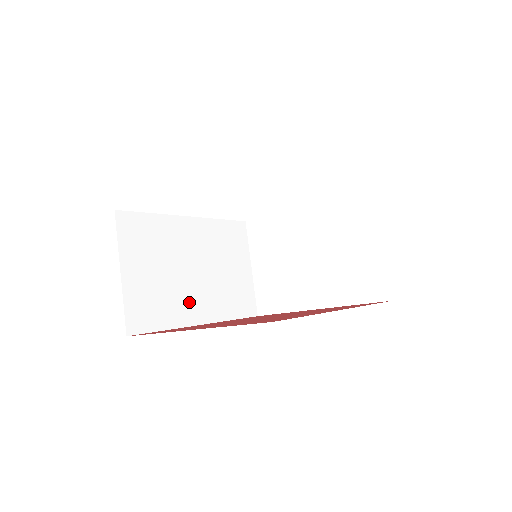
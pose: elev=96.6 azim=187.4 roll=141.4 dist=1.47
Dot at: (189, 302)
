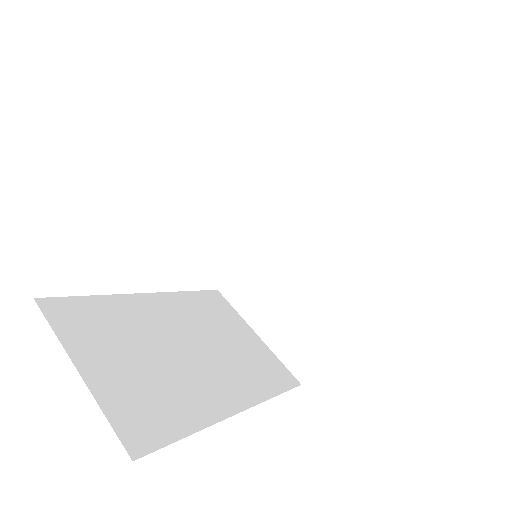
Dot at: (203, 388)
